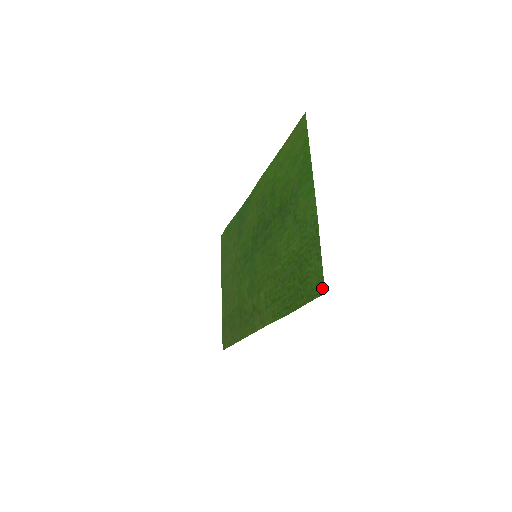
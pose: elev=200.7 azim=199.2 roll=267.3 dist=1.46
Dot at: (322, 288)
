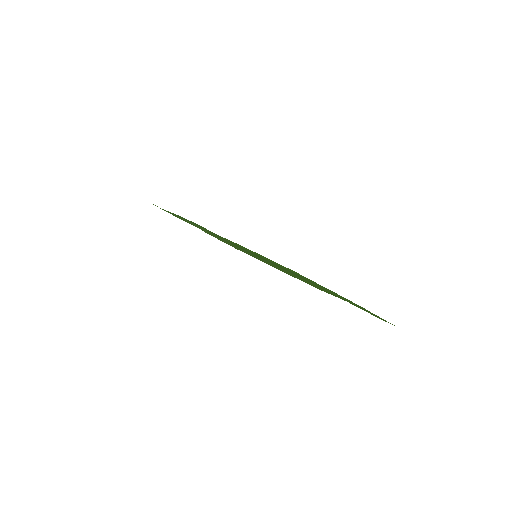
Dot at: occluded
